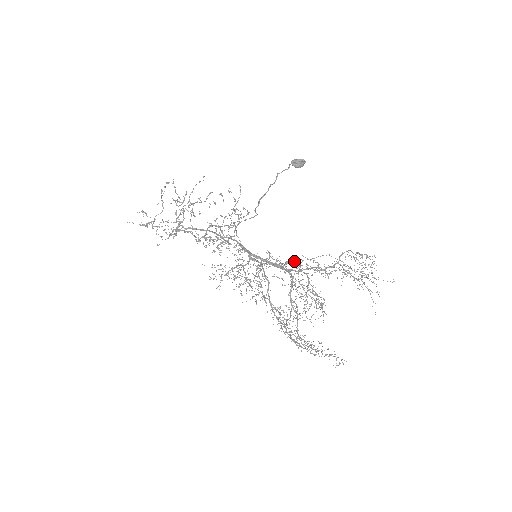
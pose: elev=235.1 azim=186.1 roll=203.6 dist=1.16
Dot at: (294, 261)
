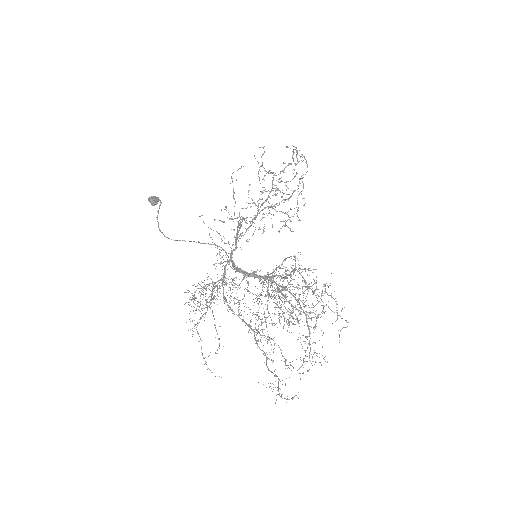
Dot at: occluded
